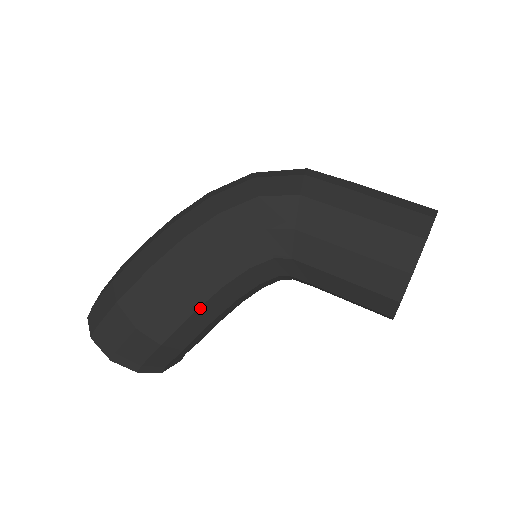
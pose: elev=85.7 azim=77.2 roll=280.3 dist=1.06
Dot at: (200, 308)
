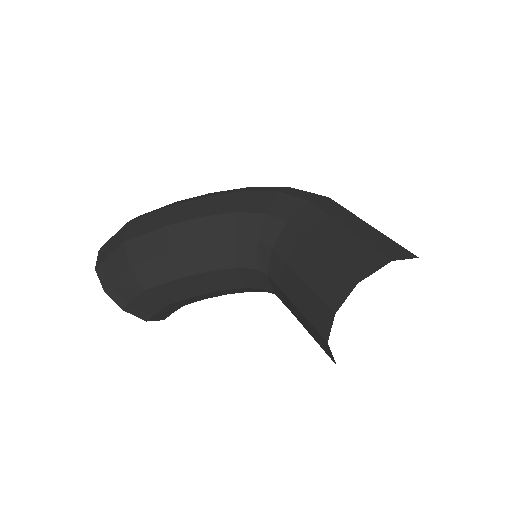
Dot at: (177, 252)
